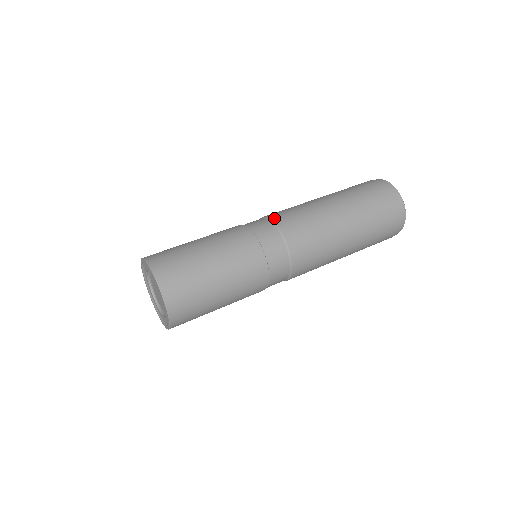
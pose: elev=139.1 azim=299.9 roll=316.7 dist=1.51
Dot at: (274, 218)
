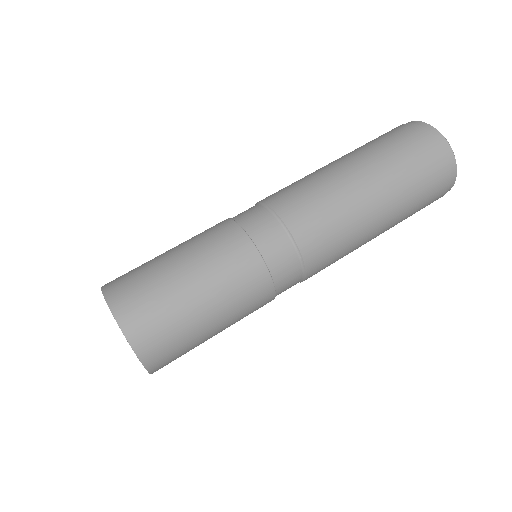
Dot at: (264, 200)
